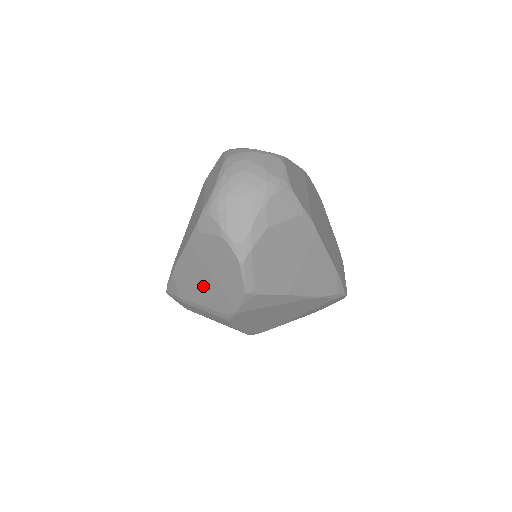
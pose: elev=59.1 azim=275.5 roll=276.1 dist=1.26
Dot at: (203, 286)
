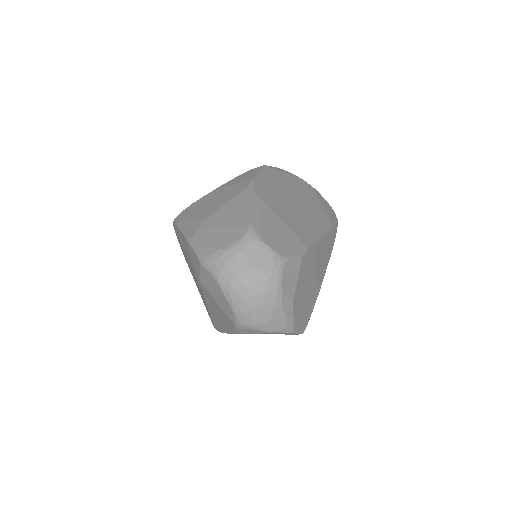
Dot at: occluded
